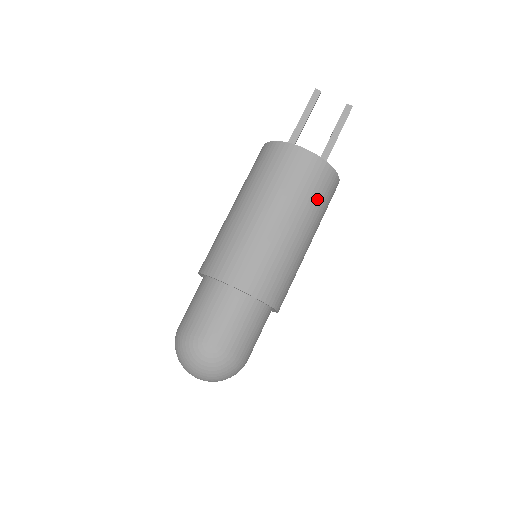
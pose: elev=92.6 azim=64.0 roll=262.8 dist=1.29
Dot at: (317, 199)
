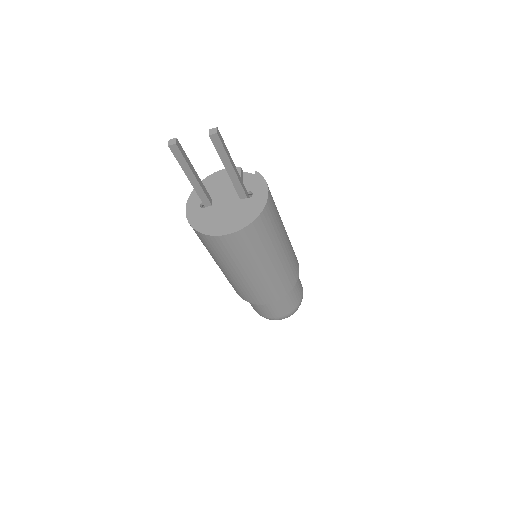
Dot at: (265, 241)
